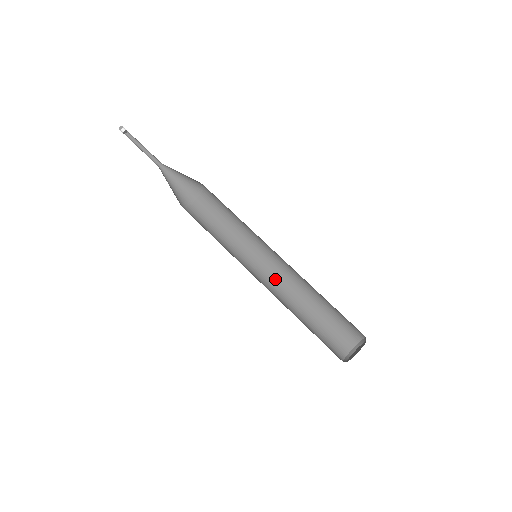
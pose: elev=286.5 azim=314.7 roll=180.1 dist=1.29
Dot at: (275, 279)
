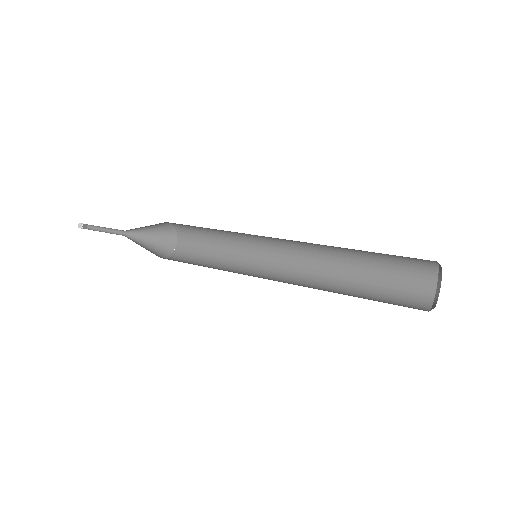
Dot at: (285, 282)
